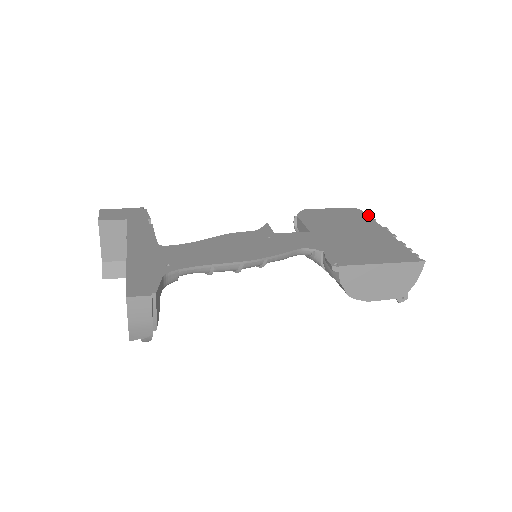
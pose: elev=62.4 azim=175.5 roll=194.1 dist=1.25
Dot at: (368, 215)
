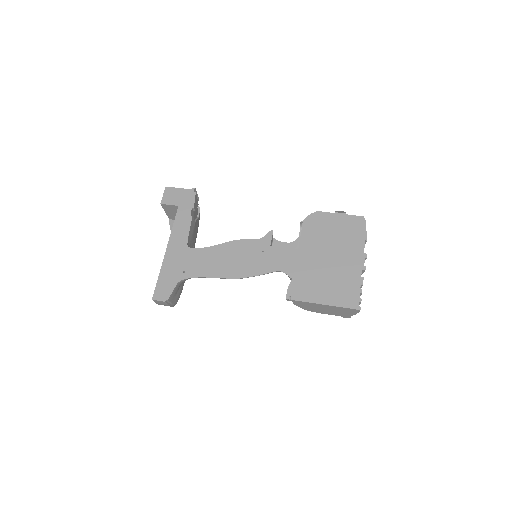
Dot at: (365, 231)
